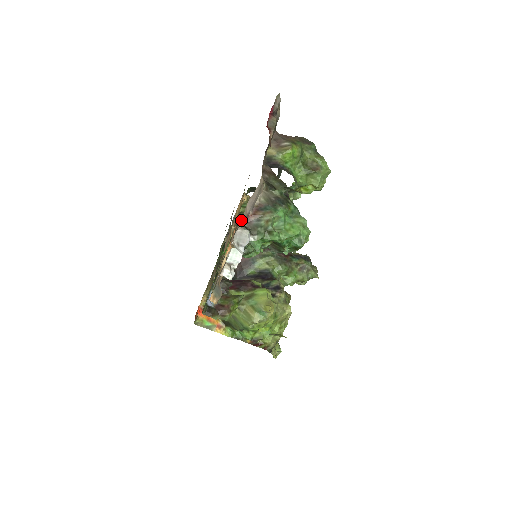
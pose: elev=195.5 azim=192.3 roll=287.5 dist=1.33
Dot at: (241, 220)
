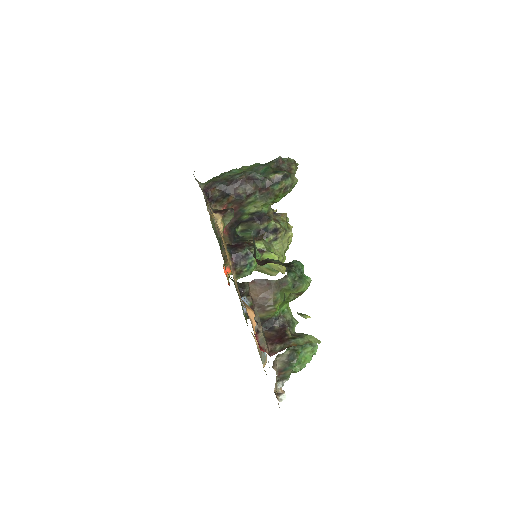
Dot at: (276, 391)
